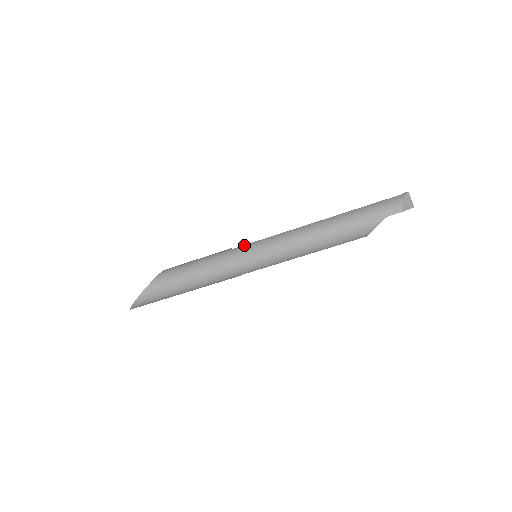
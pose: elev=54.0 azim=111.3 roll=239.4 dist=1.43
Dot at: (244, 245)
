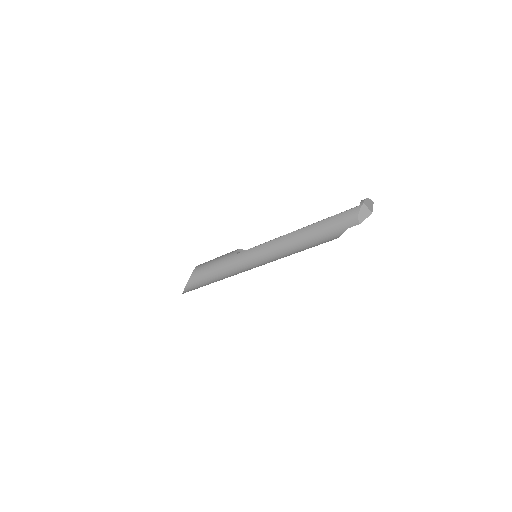
Dot at: (244, 251)
